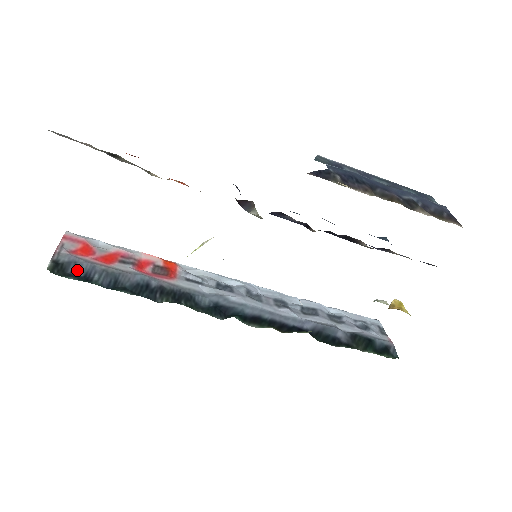
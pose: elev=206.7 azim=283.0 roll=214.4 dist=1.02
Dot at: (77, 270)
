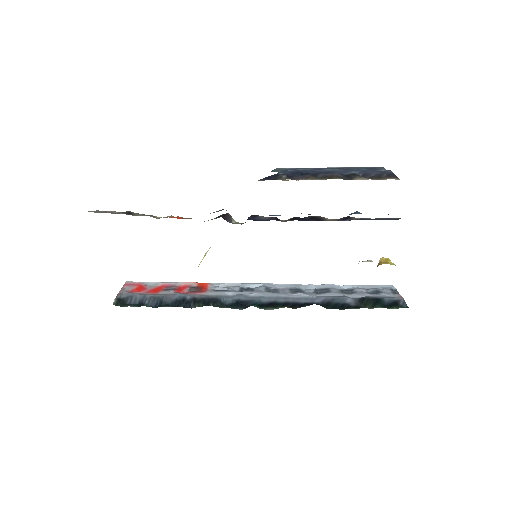
Dot at: (133, 301)
